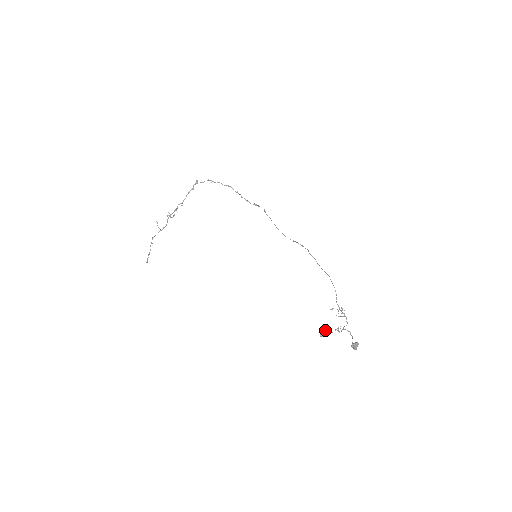
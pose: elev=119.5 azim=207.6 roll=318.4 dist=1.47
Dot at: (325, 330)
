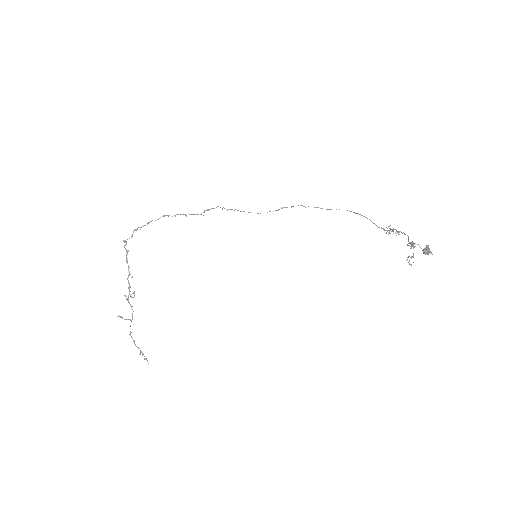
Dot at: occluded
